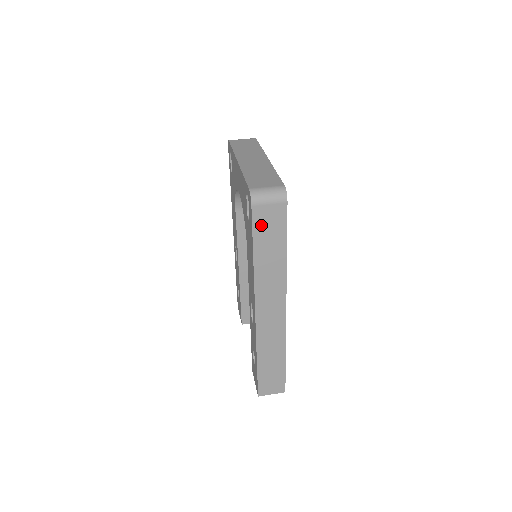
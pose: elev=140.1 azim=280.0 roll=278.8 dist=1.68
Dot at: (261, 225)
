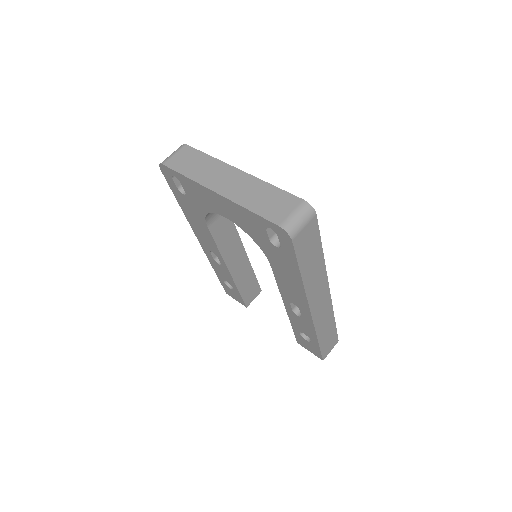
Dot at: (302, 249)
